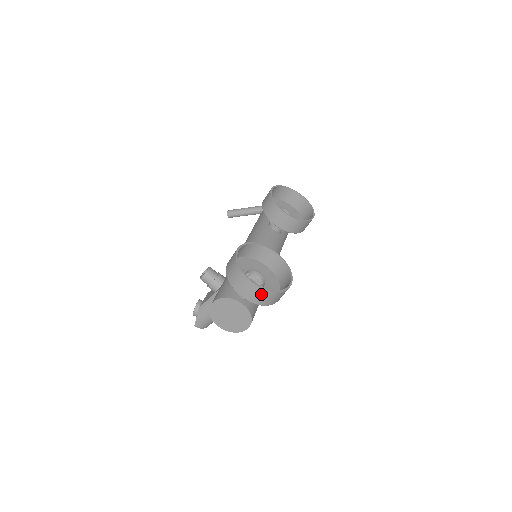
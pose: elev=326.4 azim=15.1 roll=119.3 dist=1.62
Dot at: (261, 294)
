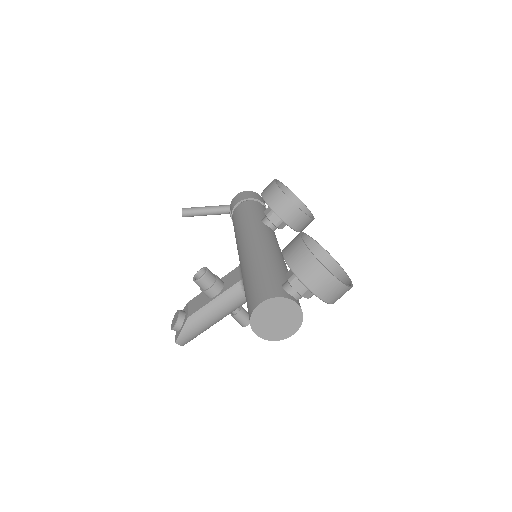
Dot at: (337, 289)
